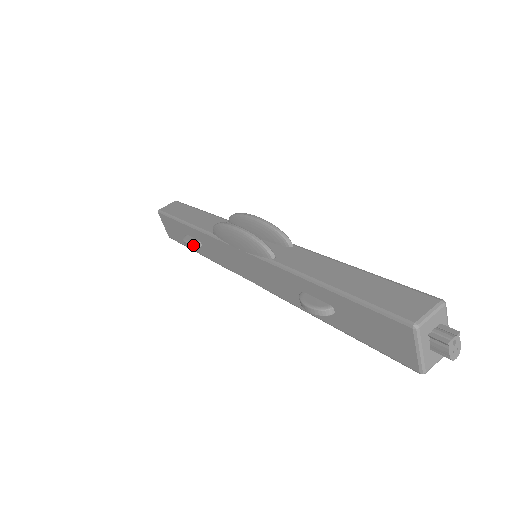
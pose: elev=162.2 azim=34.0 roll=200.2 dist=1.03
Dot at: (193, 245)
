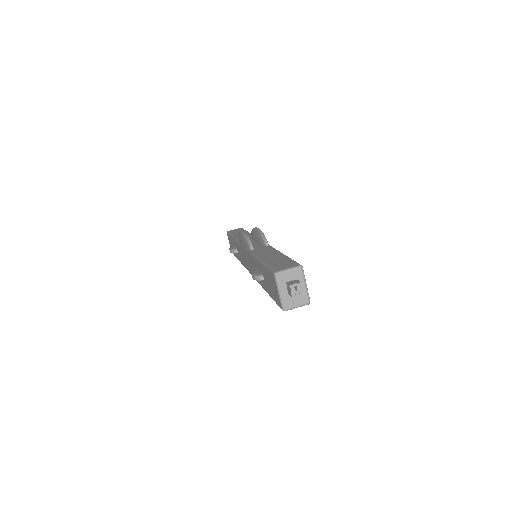
Dot at: (232, 251)
